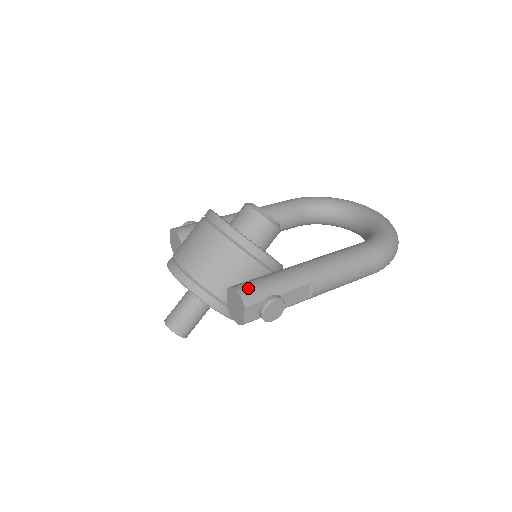
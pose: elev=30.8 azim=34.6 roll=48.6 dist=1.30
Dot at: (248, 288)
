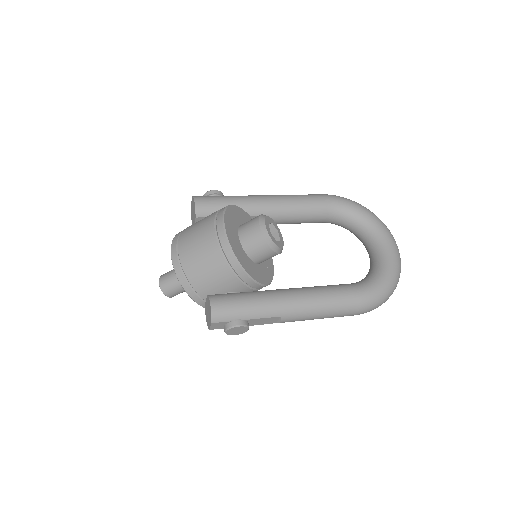
Dot at: (222, 307)
